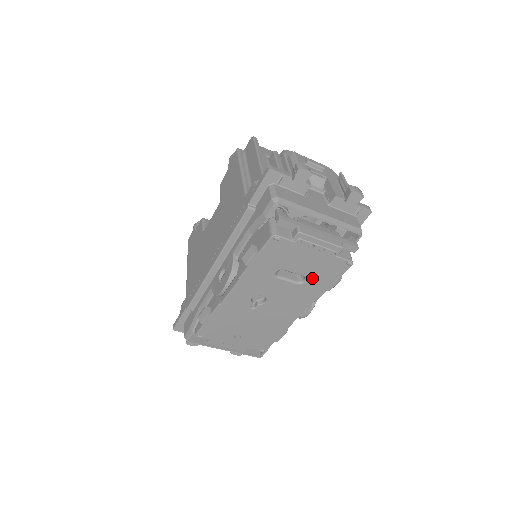
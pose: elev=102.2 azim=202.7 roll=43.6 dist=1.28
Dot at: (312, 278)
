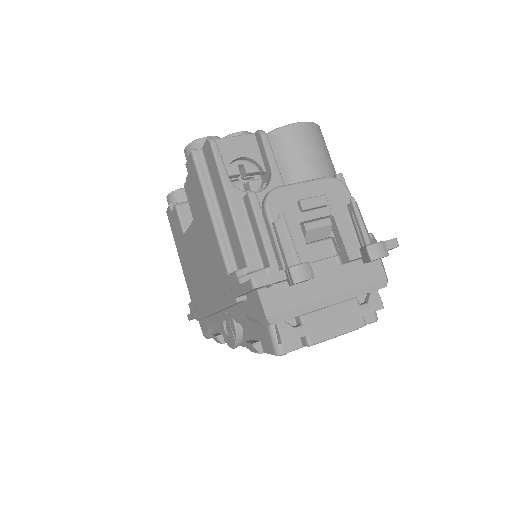
Dot at: occluded
